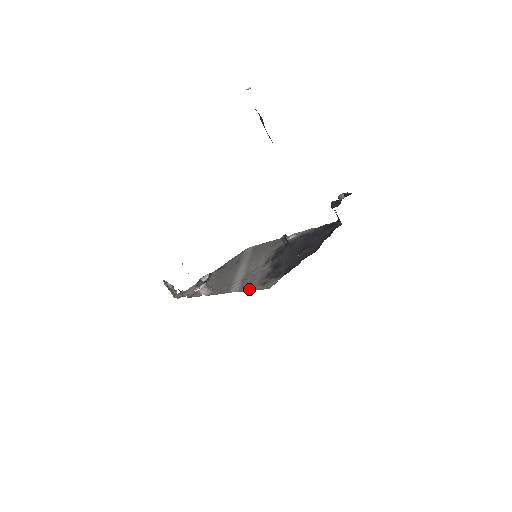
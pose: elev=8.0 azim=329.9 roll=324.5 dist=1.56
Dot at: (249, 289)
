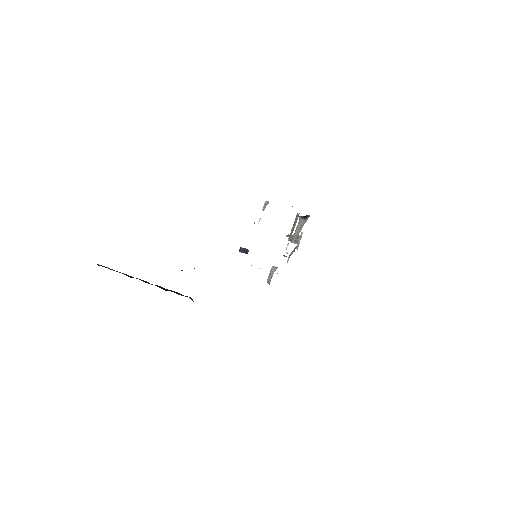
Dot at: occluded
